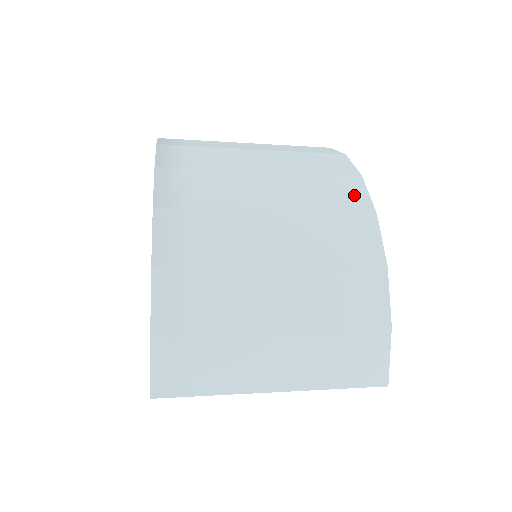
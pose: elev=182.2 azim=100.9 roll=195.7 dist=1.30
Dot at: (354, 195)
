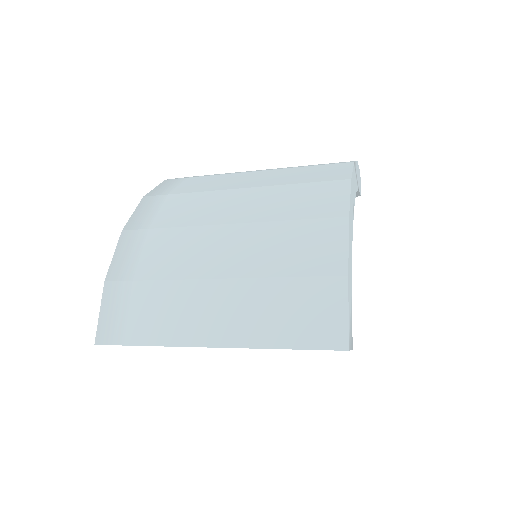
Dot at: (335, 172)
